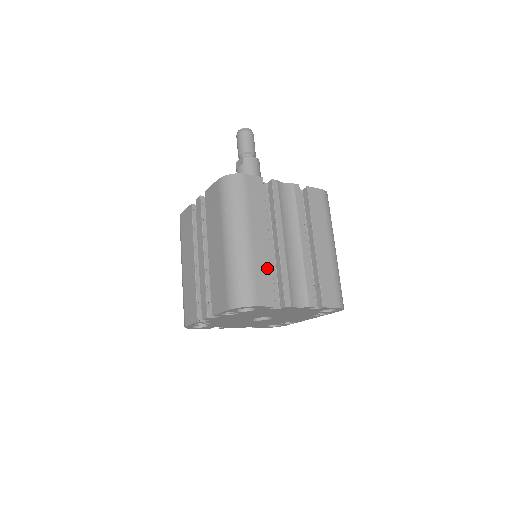
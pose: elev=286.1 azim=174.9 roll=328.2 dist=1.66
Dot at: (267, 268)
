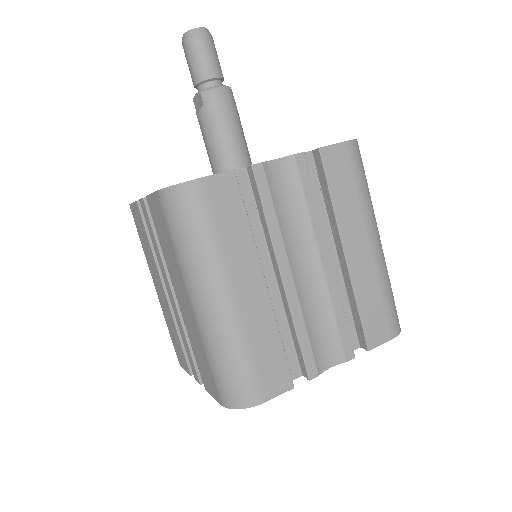
Dot at: (270, 334)
